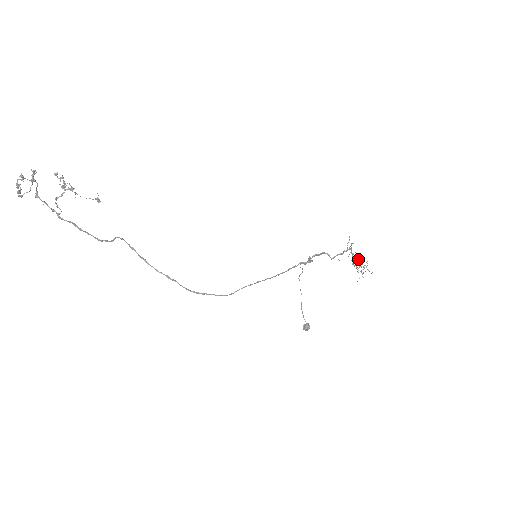
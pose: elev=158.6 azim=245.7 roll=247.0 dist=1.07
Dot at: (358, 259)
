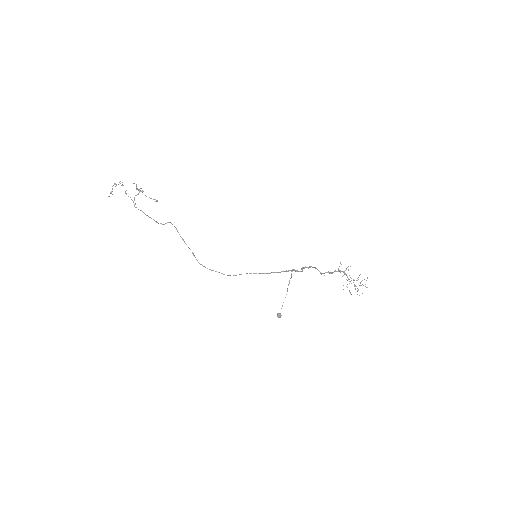
Dot at: occluded
